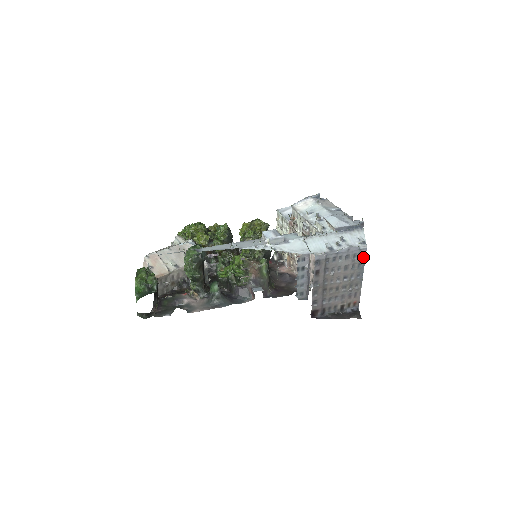
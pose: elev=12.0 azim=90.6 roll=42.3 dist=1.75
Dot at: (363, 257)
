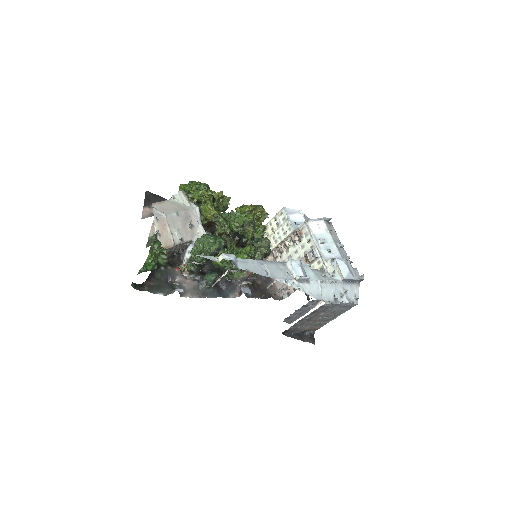
Dot at: (349, 308)
